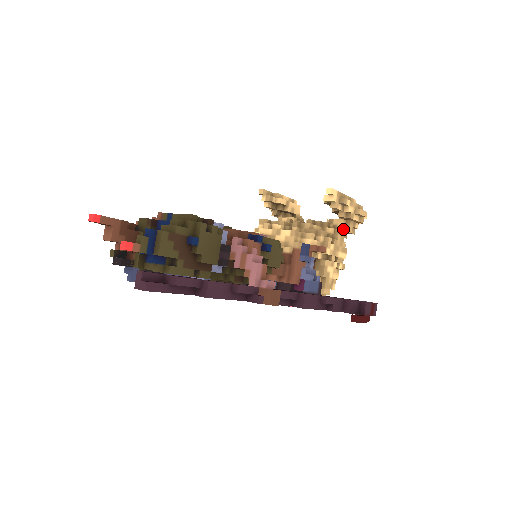
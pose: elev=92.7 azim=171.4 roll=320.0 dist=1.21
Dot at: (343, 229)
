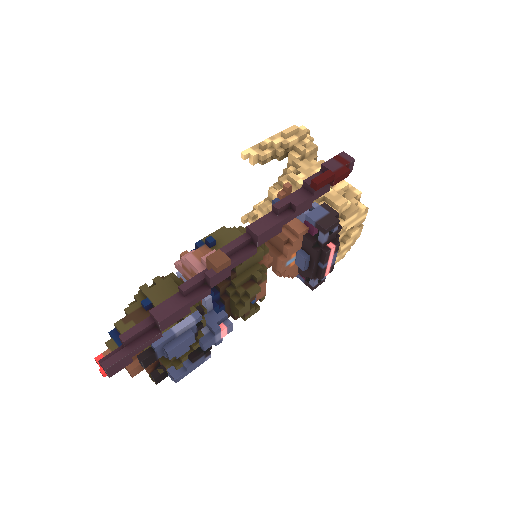
Dot at: (298, 157)
